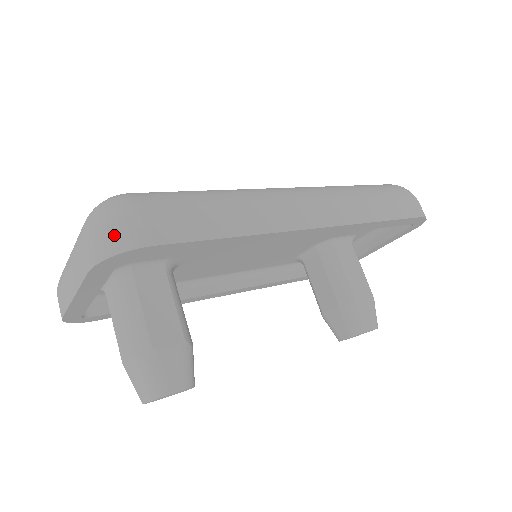
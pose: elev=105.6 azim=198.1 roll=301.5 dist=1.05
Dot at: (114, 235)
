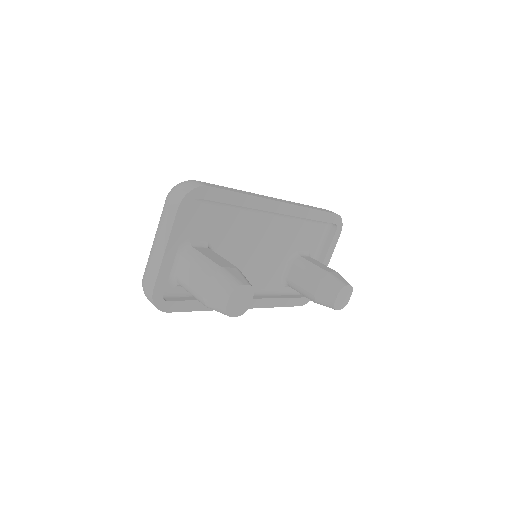
Dot at: (187, 186)
